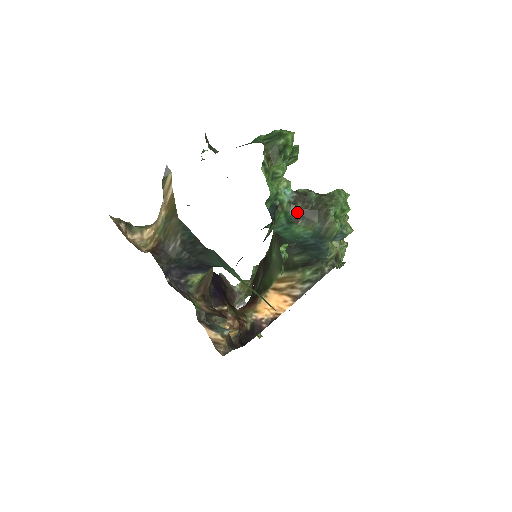
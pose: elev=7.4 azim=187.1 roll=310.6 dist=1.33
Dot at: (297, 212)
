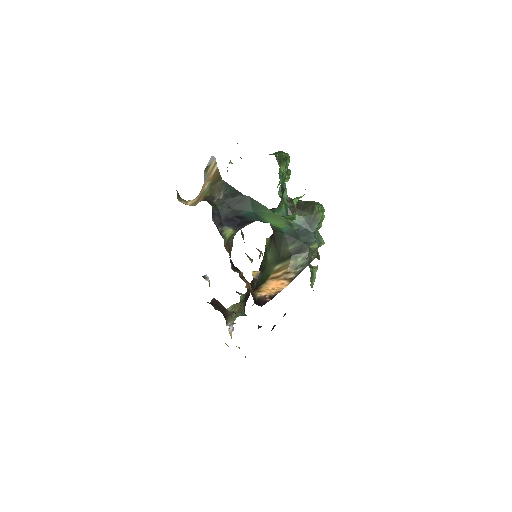
Dot at: (293, 206)
